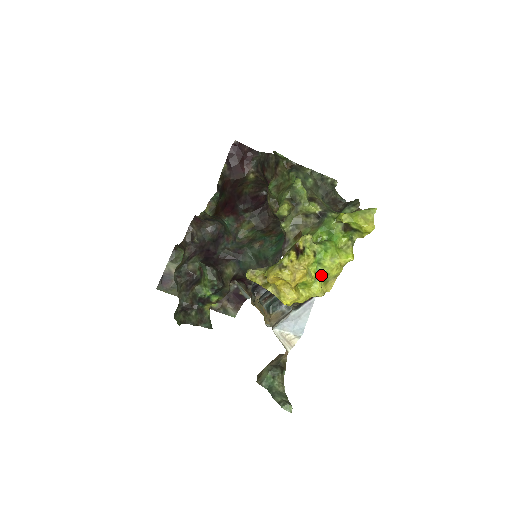
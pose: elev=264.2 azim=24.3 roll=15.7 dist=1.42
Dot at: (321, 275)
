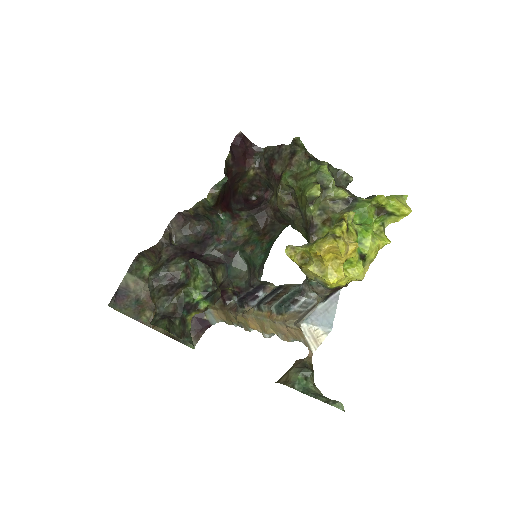
Dot at: (363, 255)
